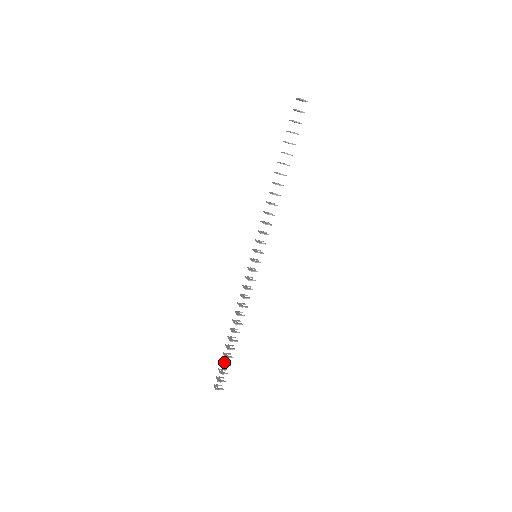
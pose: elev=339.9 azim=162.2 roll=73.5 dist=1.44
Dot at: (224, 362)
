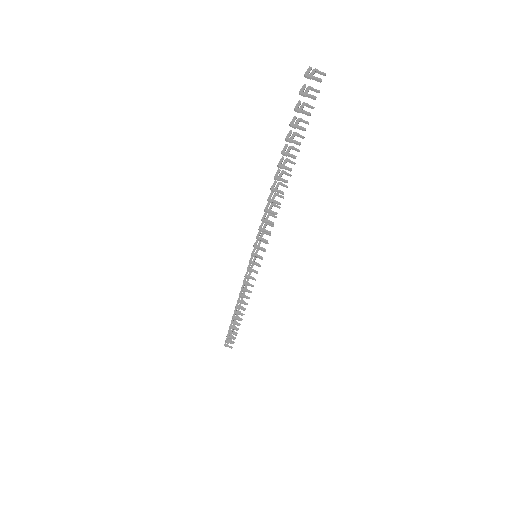
Dot at: occluded
